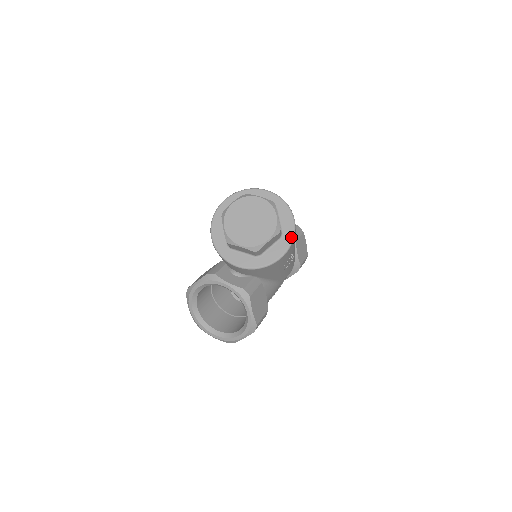
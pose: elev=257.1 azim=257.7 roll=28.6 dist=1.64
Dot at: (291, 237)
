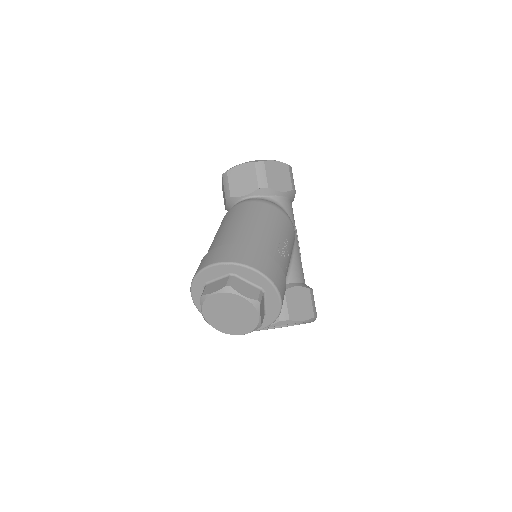
Dot at: (271, 286)
